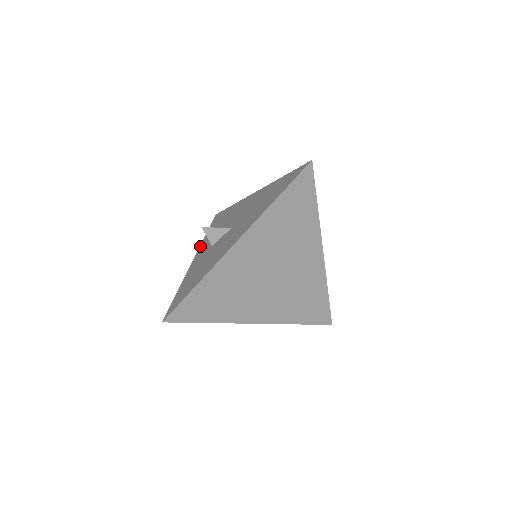
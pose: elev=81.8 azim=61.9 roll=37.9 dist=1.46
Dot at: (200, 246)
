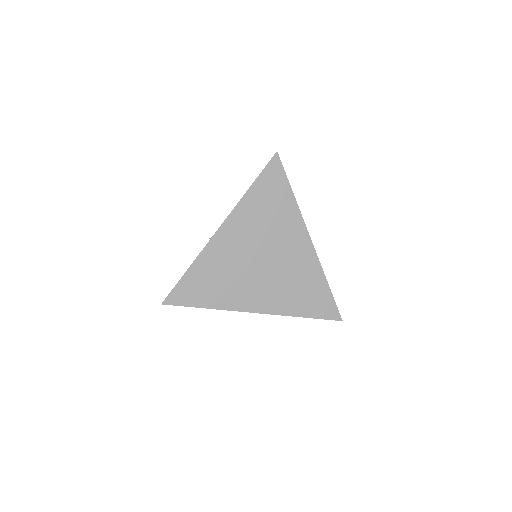
Dot at: occluded
